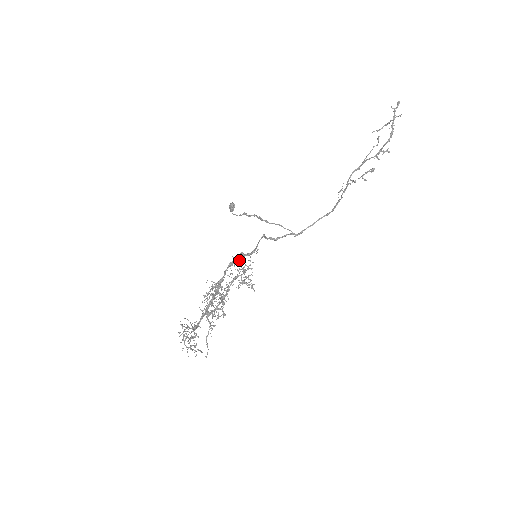
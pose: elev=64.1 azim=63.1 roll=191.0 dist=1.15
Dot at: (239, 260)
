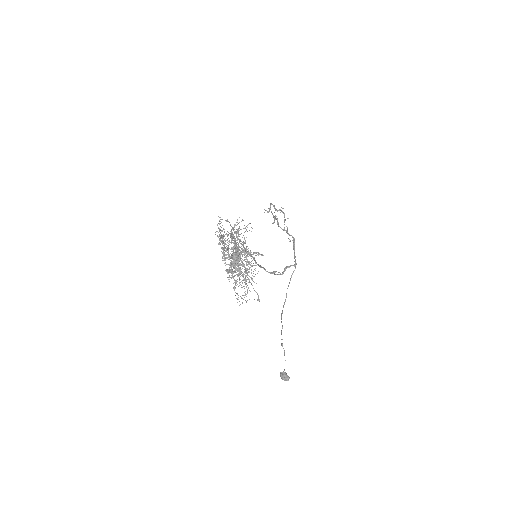
Dot at: occluded
